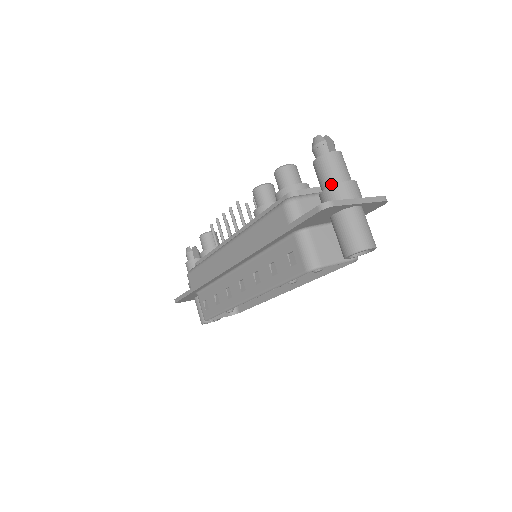
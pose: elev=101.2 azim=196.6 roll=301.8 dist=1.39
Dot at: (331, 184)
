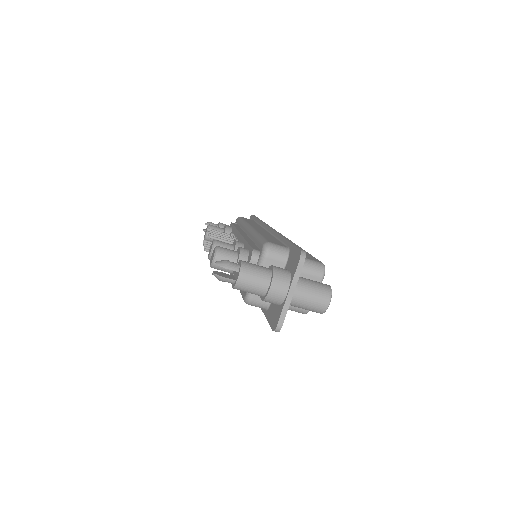
Dot at: occluded
